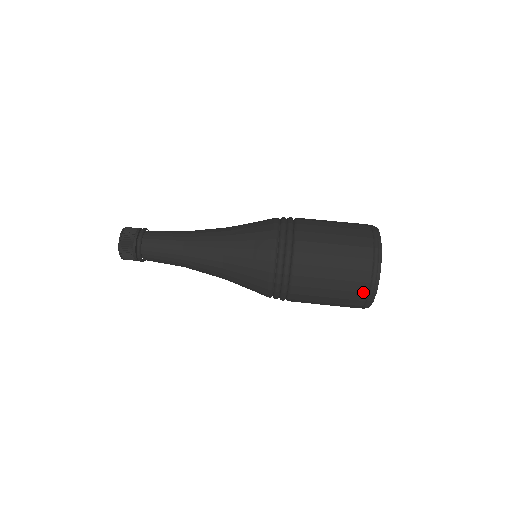
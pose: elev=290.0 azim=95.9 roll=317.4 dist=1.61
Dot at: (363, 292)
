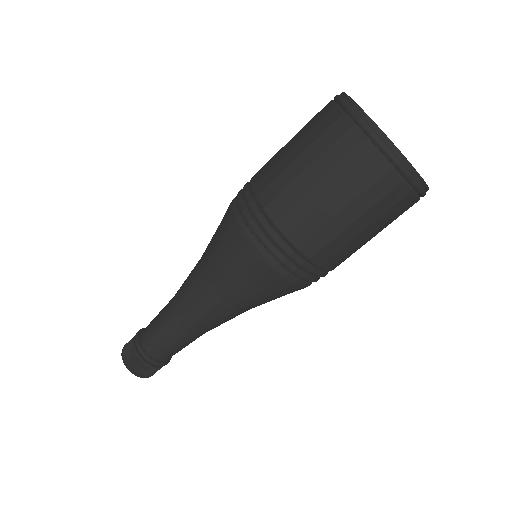
Dot at: occluded
